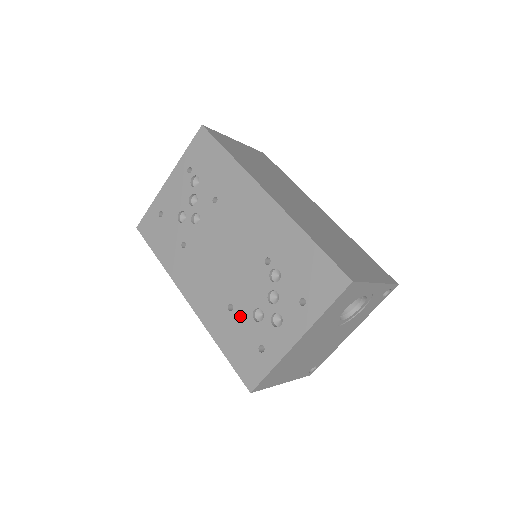
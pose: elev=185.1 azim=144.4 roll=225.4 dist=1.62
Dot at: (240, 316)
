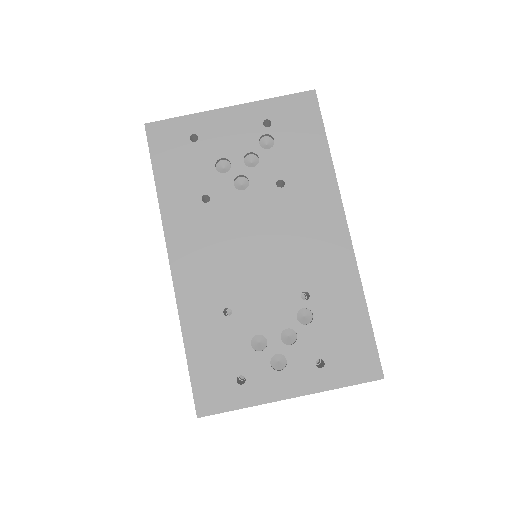
Dot at: (235, 329)
